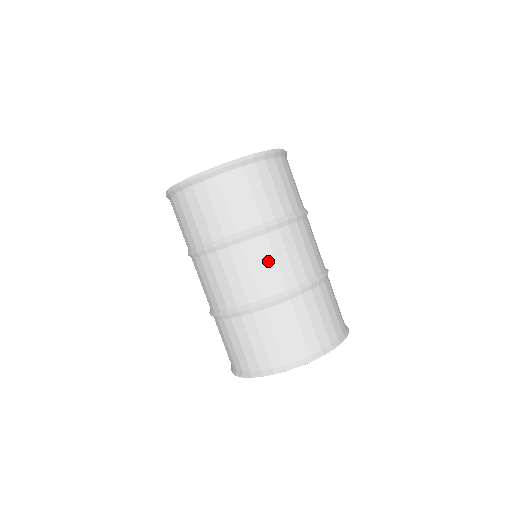
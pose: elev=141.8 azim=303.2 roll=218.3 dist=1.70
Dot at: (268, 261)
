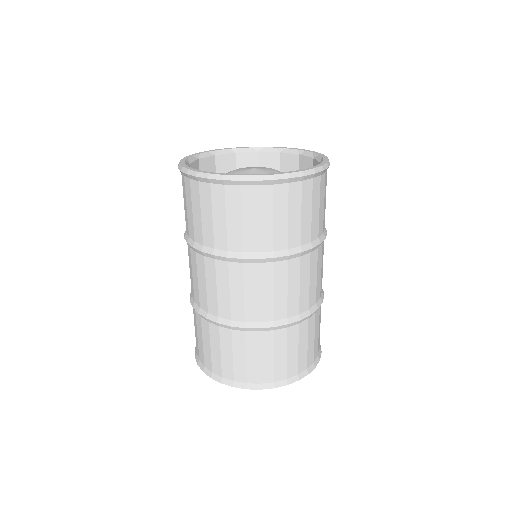
Dot at: (236, 289)
